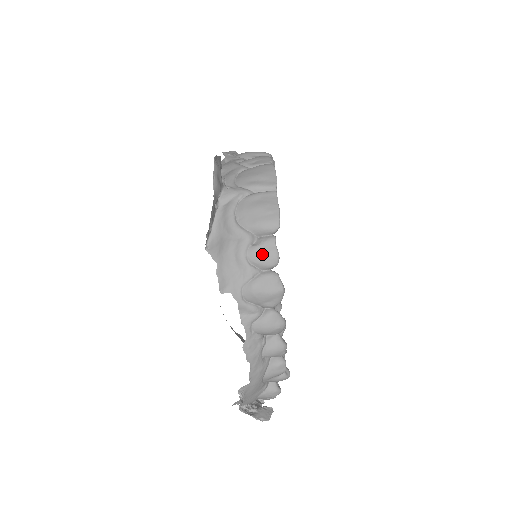
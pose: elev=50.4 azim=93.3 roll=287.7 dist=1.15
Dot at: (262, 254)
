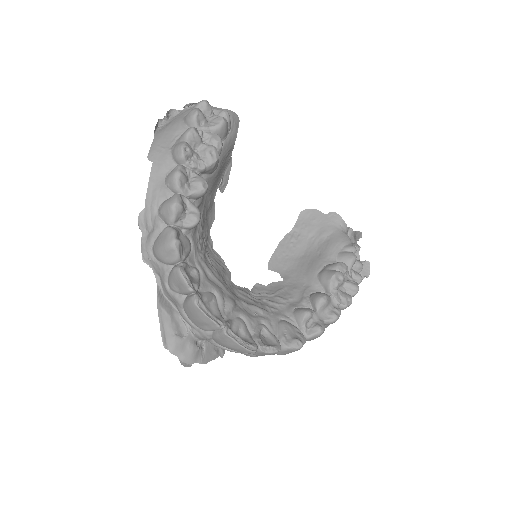
Dot at: occluded
